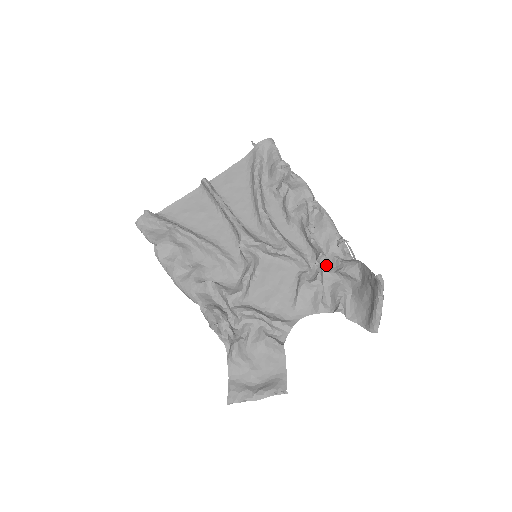
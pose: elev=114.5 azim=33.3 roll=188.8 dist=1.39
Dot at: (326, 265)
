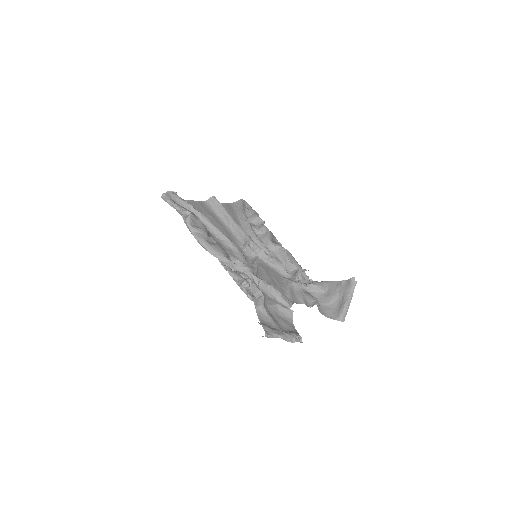
Dot at: (300, 279)
